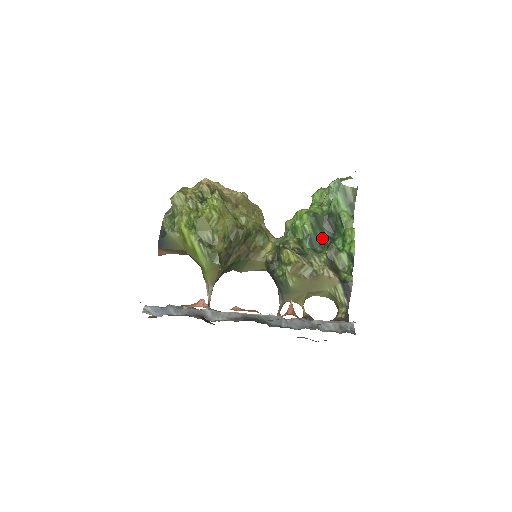
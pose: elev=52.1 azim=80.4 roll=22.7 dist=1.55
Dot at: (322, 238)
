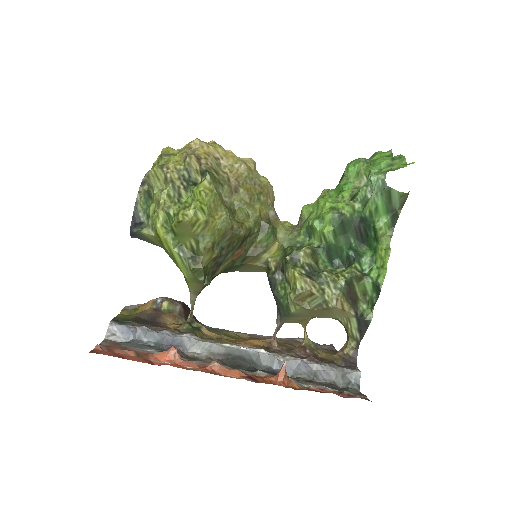
Dot at: (345, 249)
